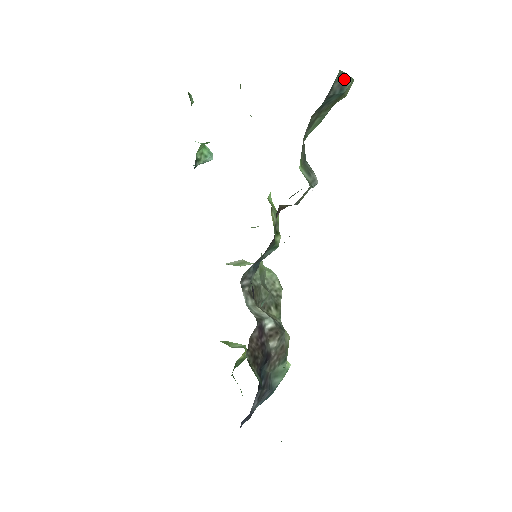
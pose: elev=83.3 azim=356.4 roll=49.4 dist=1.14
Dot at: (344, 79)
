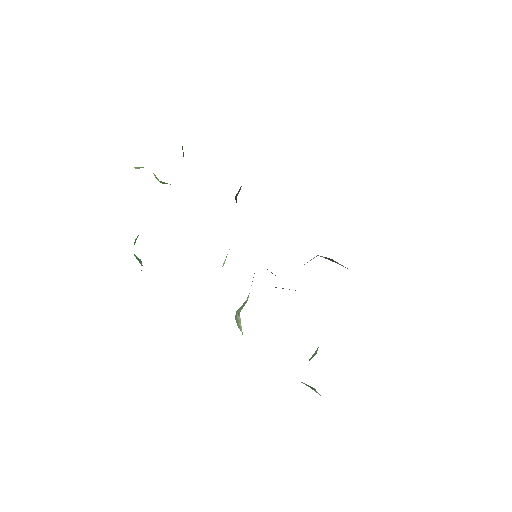
Dot at: occluded
